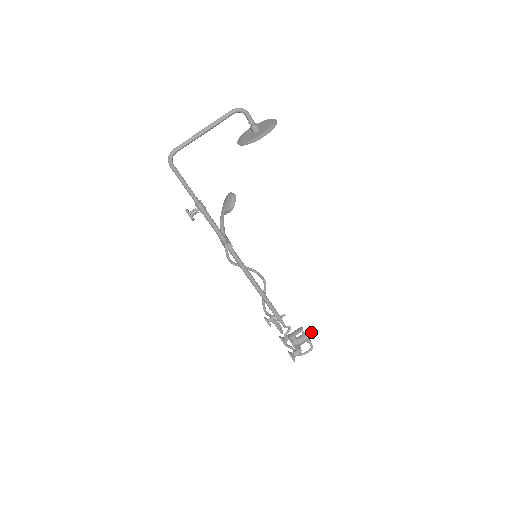
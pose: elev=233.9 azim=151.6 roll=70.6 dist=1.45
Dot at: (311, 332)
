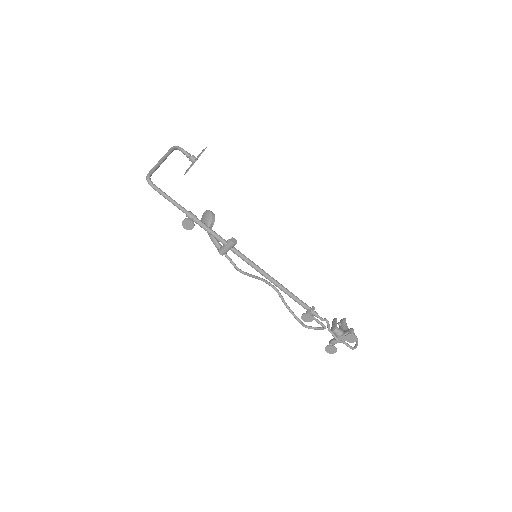
Dot at: (343, 319)
